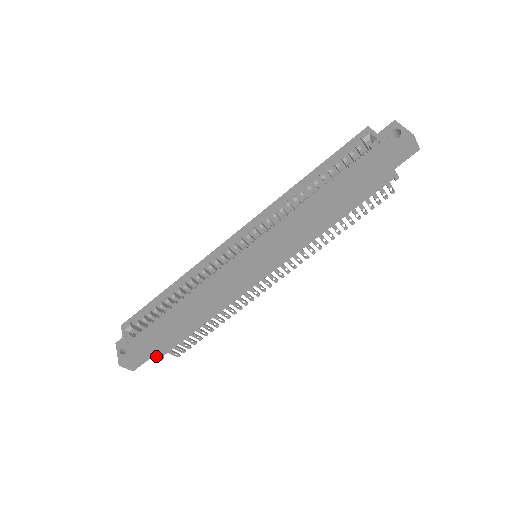
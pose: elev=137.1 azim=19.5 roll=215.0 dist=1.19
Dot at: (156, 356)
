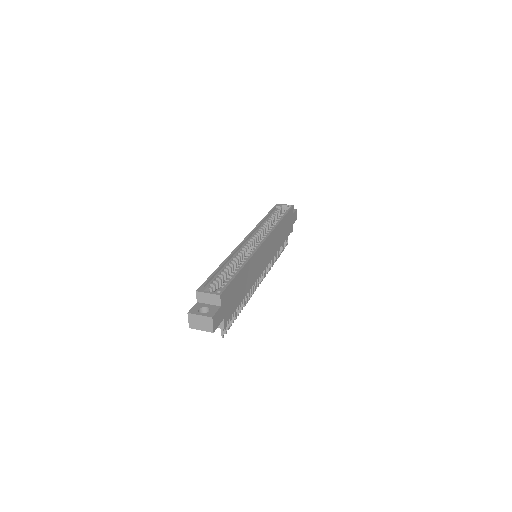
Dot at: (224, 320)
